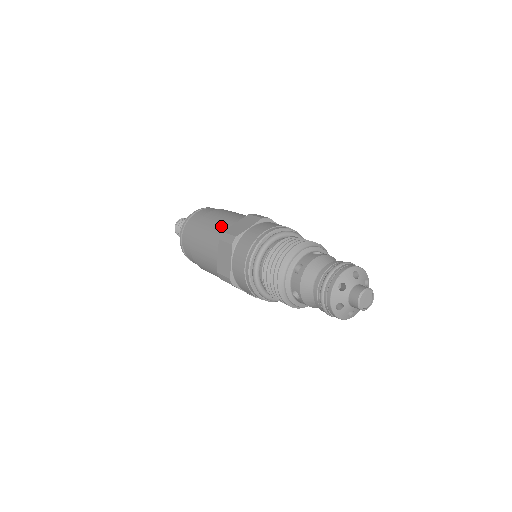
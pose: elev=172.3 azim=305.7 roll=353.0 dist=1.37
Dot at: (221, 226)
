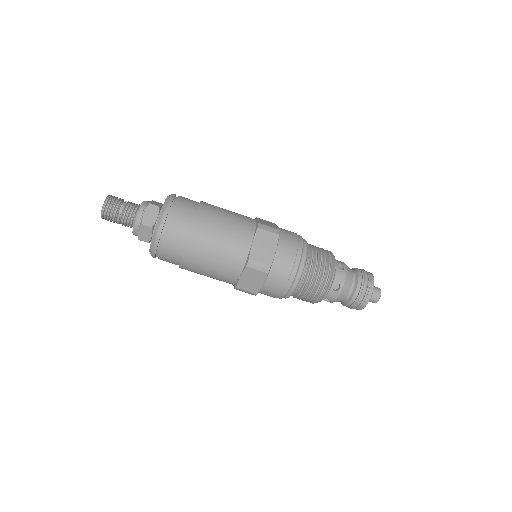
Dot at: (235, 246)
